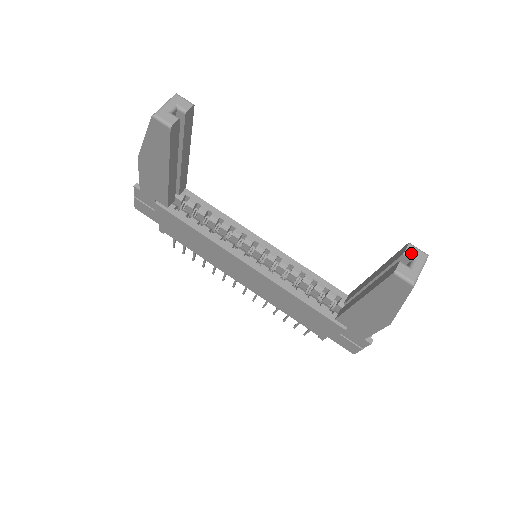
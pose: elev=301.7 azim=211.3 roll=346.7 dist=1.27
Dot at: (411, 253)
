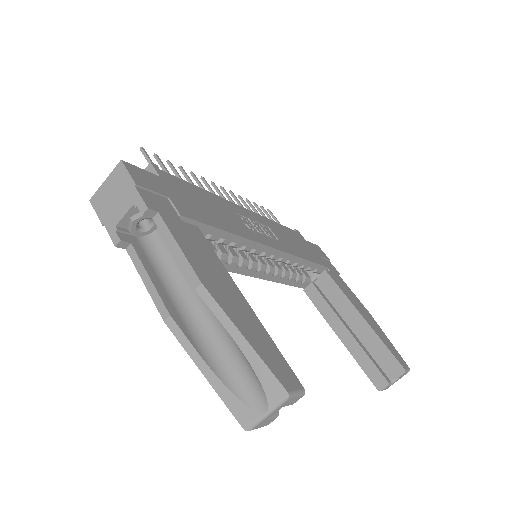
Dot at: (400, 377)
